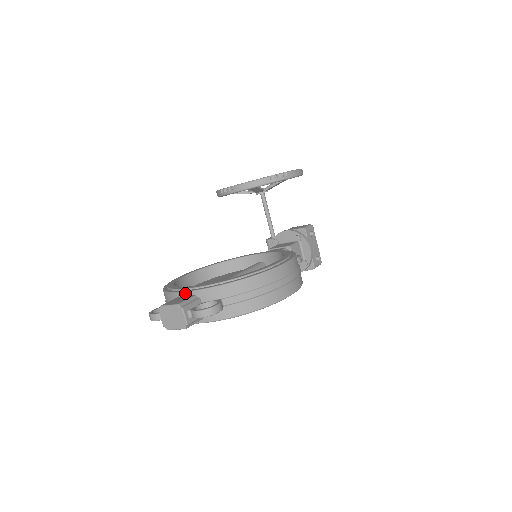
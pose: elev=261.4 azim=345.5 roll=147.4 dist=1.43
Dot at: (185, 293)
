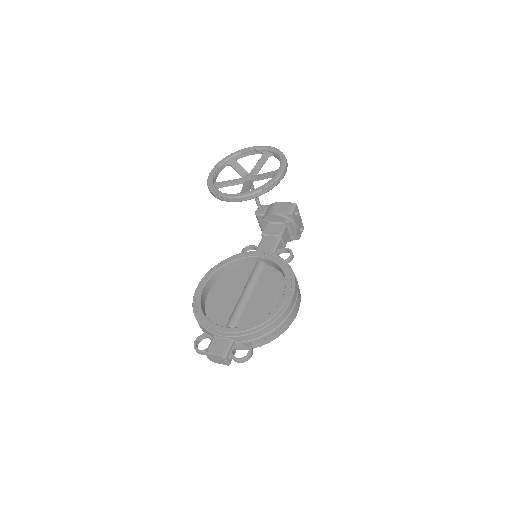
Dot at: (221, 336)
